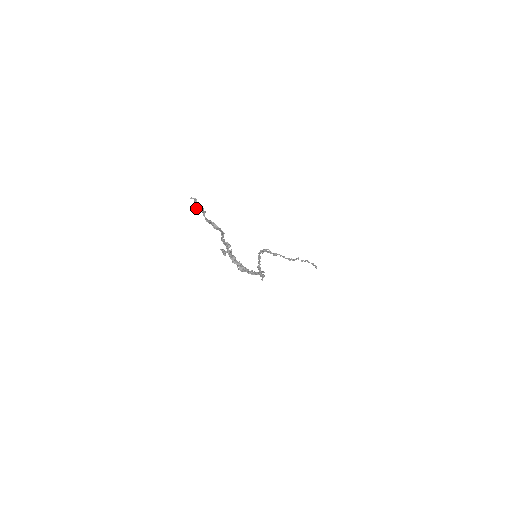
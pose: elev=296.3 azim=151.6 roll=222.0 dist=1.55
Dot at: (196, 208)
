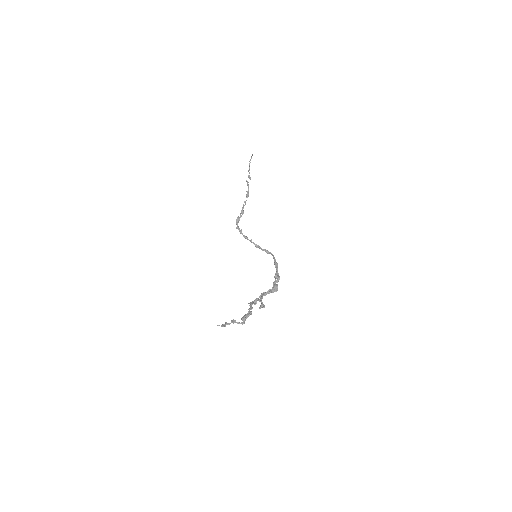
Dot at: (226, 323)
